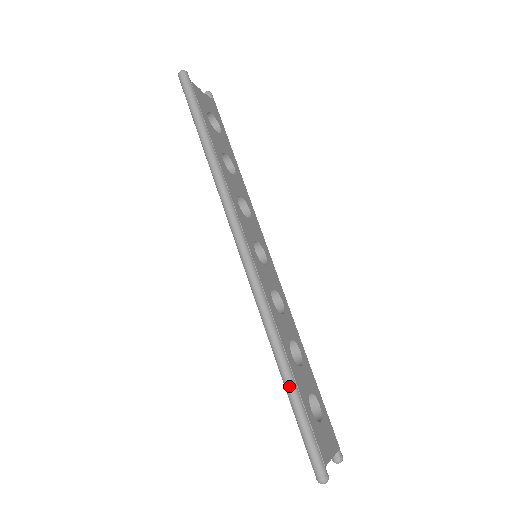
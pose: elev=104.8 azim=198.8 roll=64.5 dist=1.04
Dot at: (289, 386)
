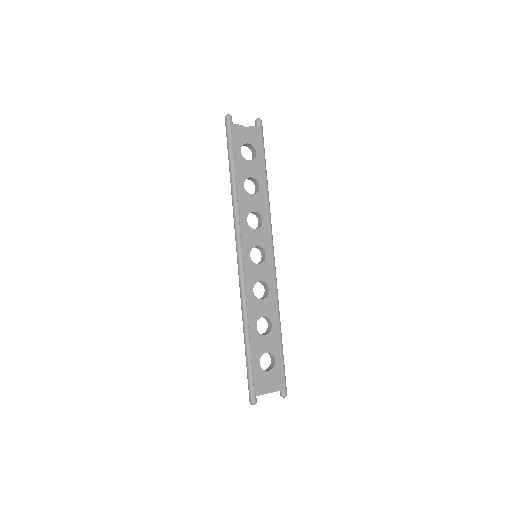
Dot at: (245, 346)
